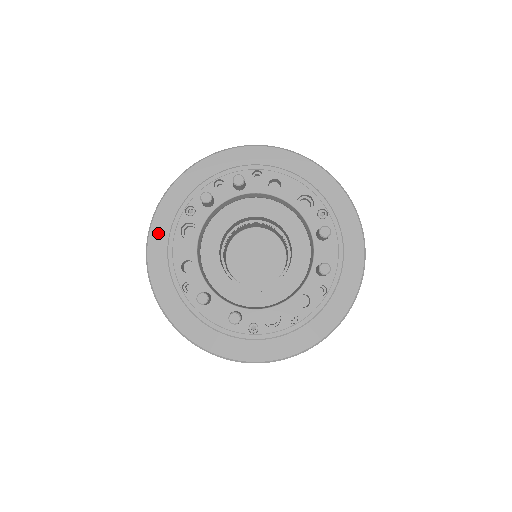
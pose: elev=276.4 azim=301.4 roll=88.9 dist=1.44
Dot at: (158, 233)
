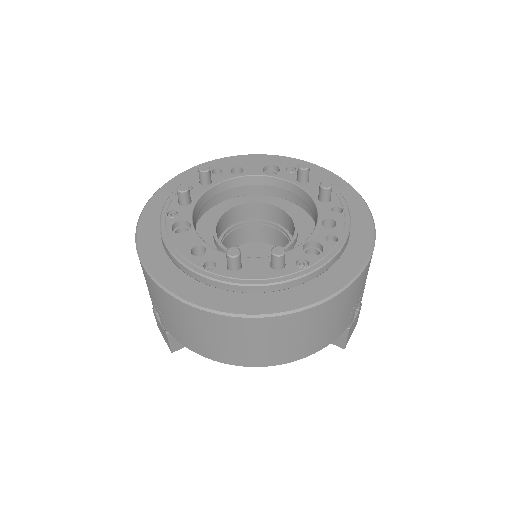
Dot at: (149, 249)
